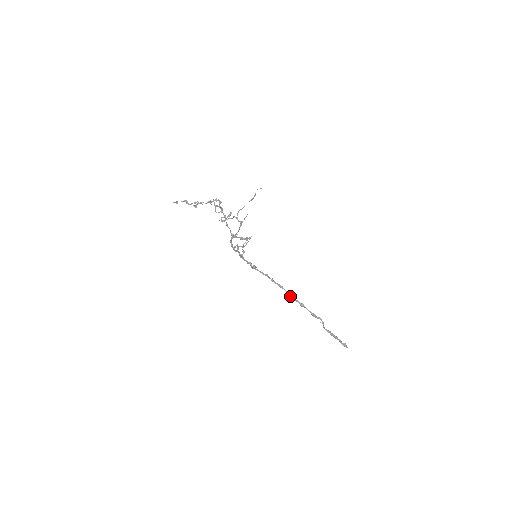
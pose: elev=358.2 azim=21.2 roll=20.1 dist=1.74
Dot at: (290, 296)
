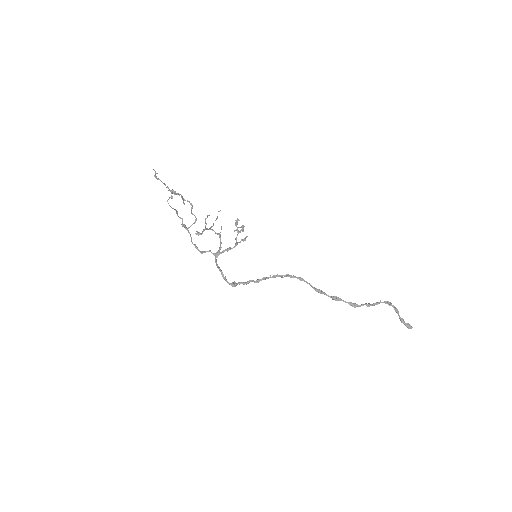
Dot at: (317, 290)
